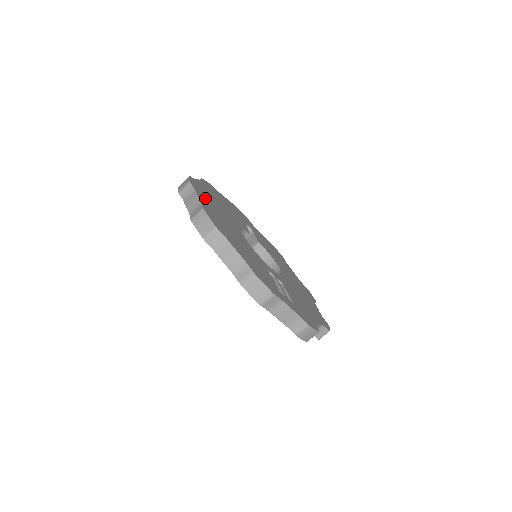
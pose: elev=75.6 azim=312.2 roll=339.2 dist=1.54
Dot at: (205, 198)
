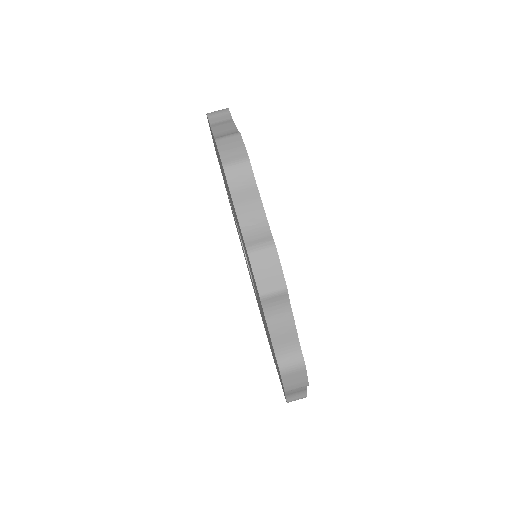
Dot at: occluded
